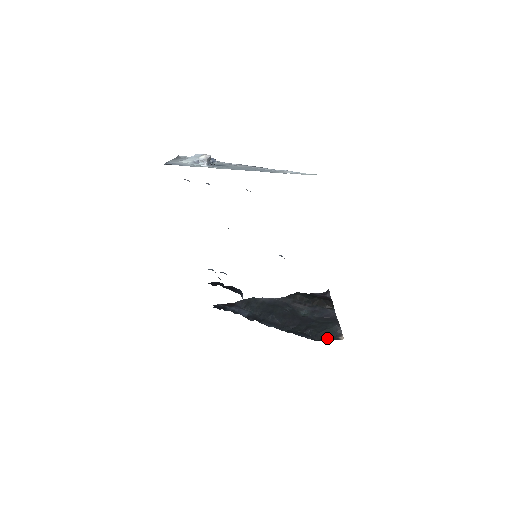
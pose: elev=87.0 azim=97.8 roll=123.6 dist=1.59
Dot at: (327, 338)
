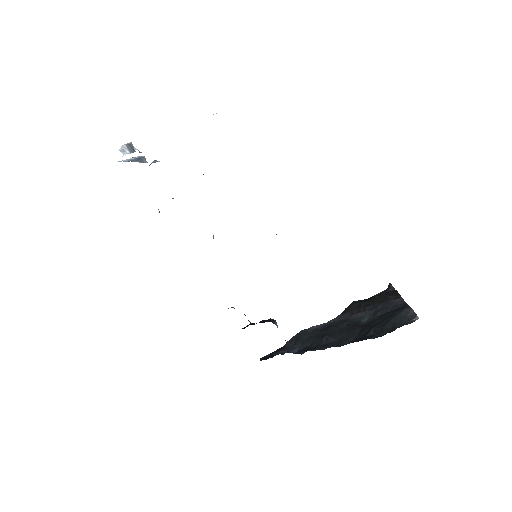
Dot at: (396, 326)
